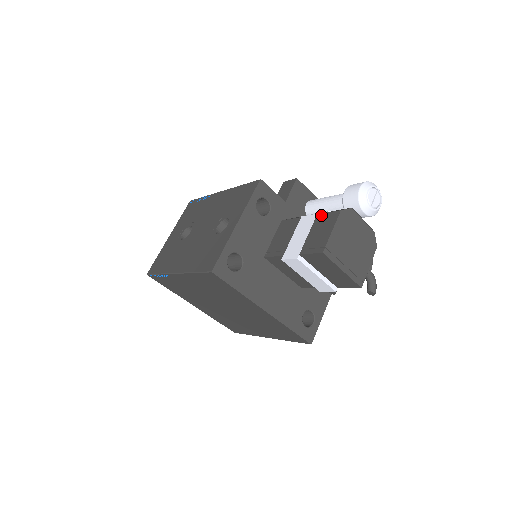
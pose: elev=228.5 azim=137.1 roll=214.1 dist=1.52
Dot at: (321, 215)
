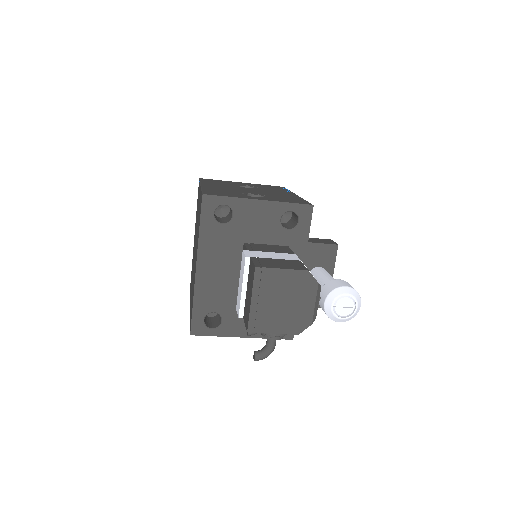
Dot at: (300, 262)
